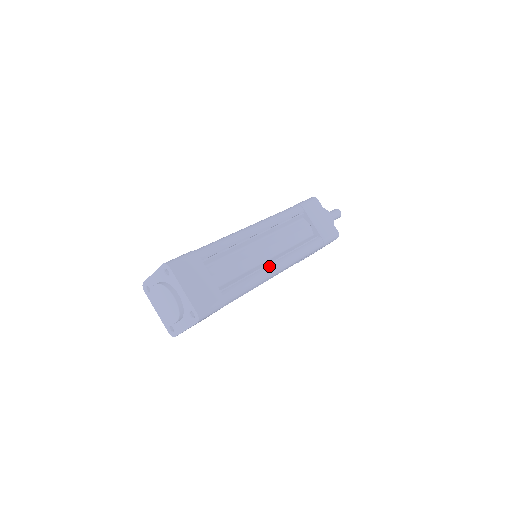
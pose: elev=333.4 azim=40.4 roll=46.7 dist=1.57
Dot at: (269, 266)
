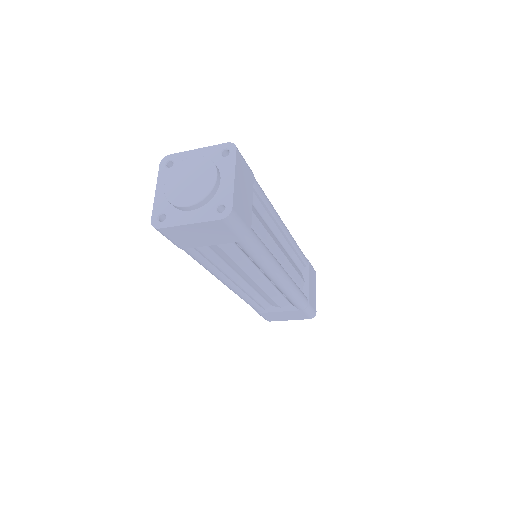
Dot at: occluded
